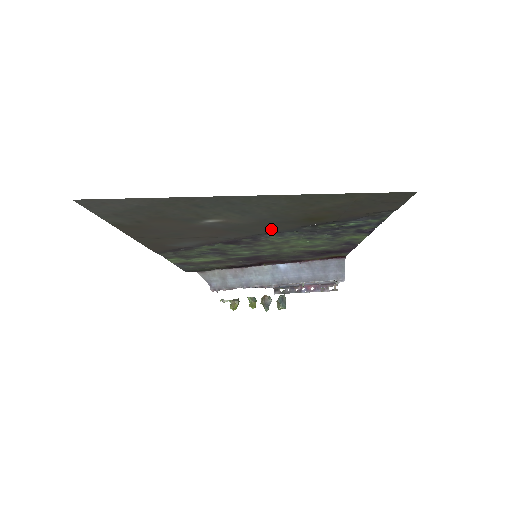
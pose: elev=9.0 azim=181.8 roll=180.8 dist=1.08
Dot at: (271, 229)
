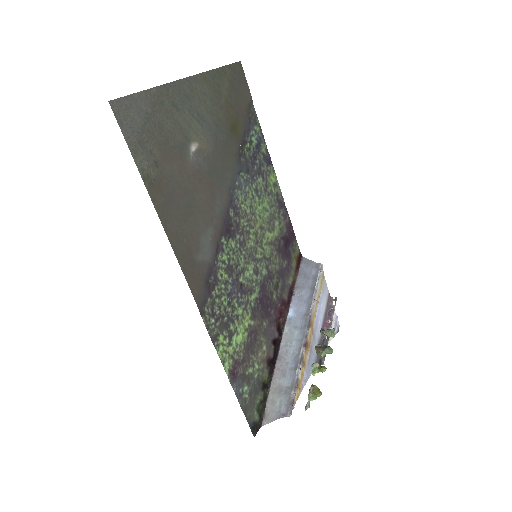
Dot at: (228, 166)
